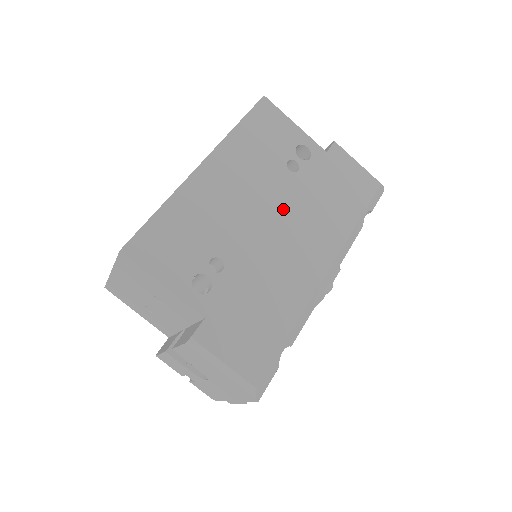
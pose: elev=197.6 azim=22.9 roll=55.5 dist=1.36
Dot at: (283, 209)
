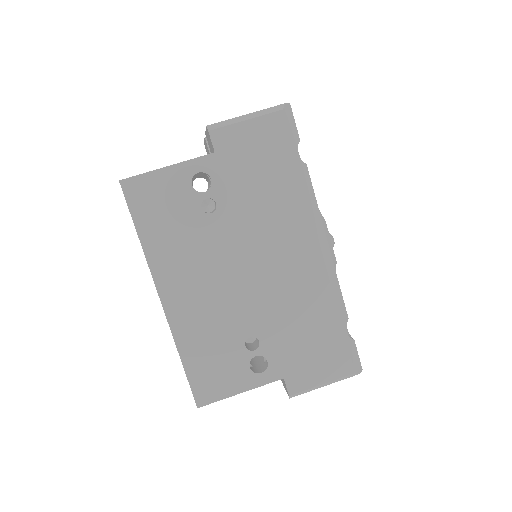
Dot at: (243, 250)
